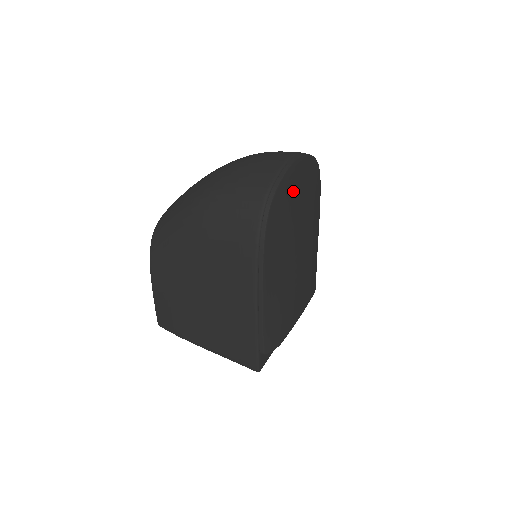
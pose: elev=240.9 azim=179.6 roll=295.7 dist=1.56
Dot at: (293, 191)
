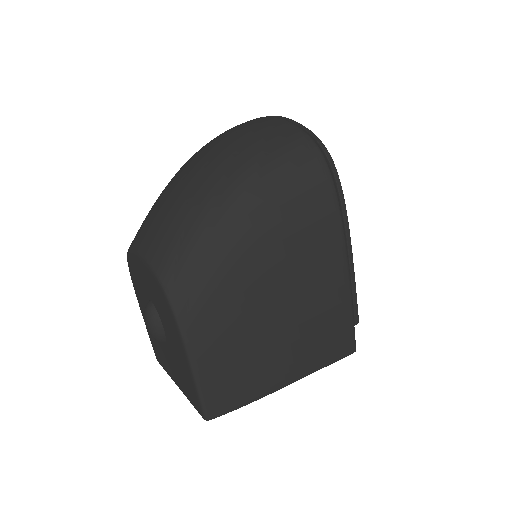
Dot at: occluded
